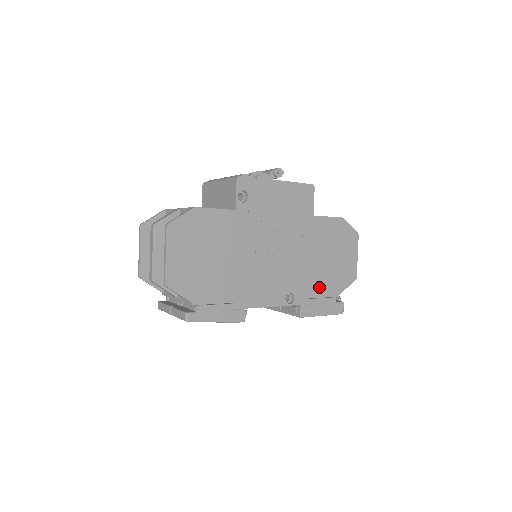
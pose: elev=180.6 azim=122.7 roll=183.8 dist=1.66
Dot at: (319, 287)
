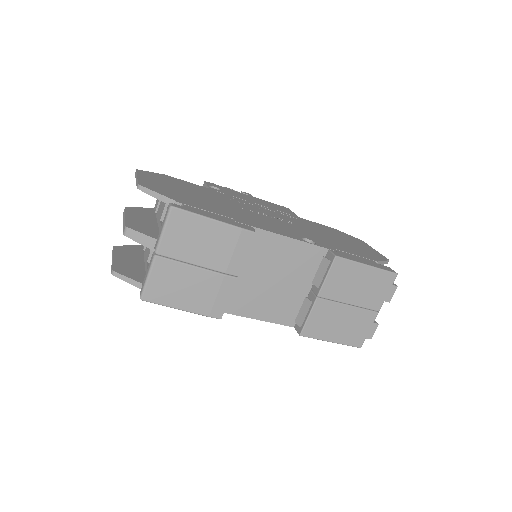
Dot at: (343, 248)
